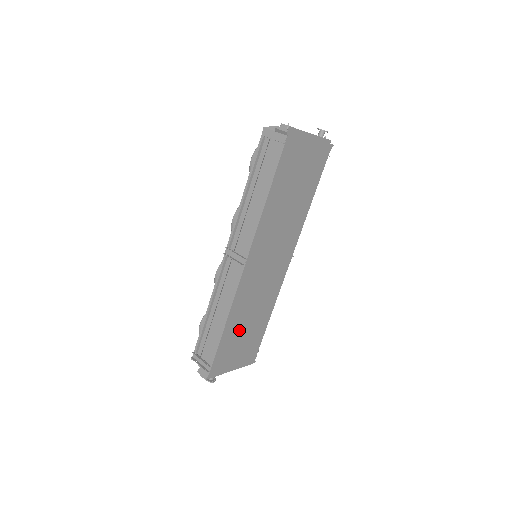
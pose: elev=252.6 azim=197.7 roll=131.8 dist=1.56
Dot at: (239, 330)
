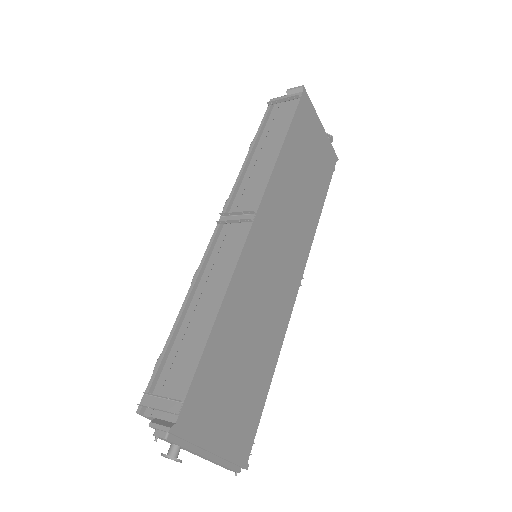
Dot at: (233, 353)
